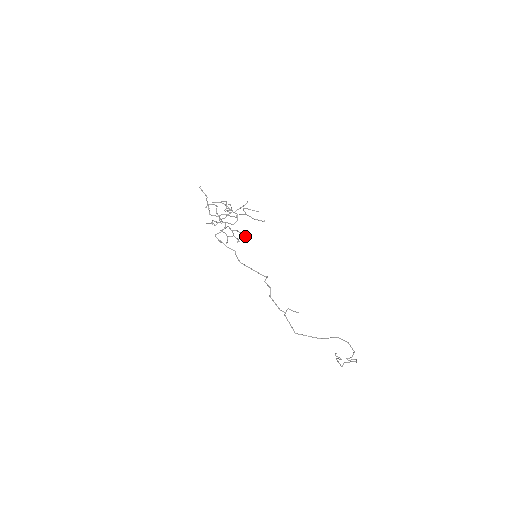
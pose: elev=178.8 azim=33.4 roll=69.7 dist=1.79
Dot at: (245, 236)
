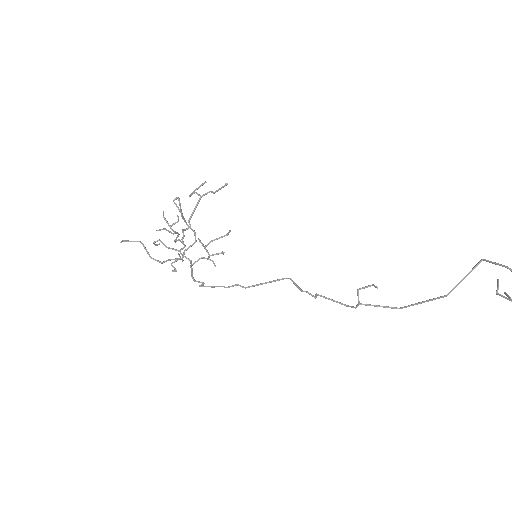
Dot at: occluded
